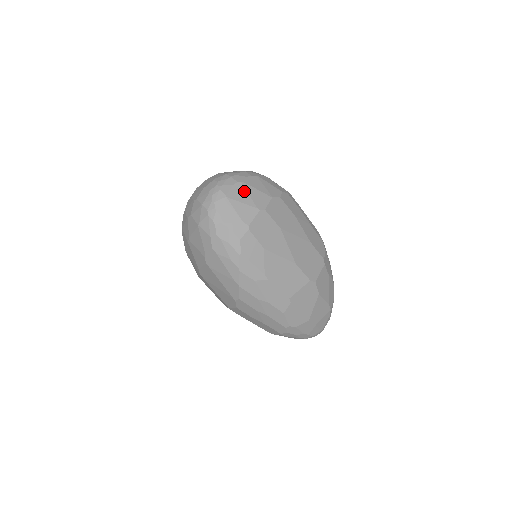
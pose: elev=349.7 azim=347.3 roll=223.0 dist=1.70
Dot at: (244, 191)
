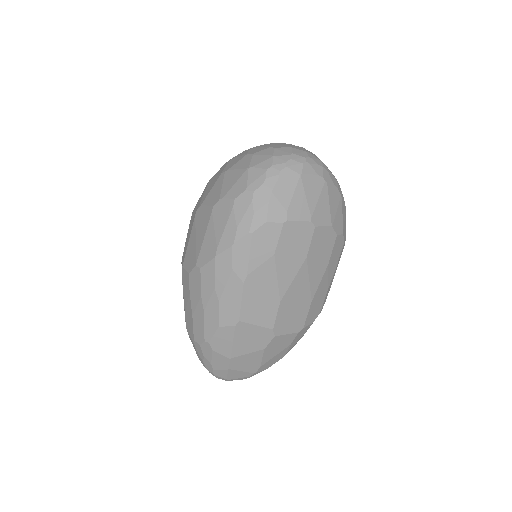
Dot at: (319, 191)
